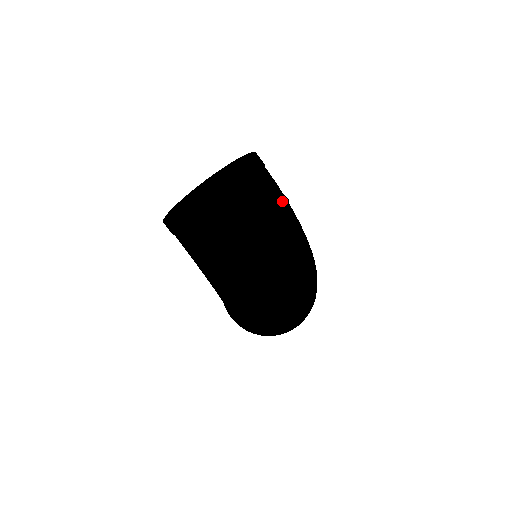
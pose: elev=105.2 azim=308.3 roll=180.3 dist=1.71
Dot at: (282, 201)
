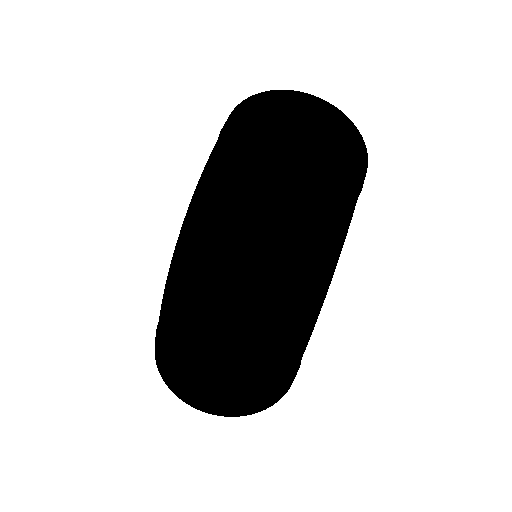
Dot at: (343, 196)
